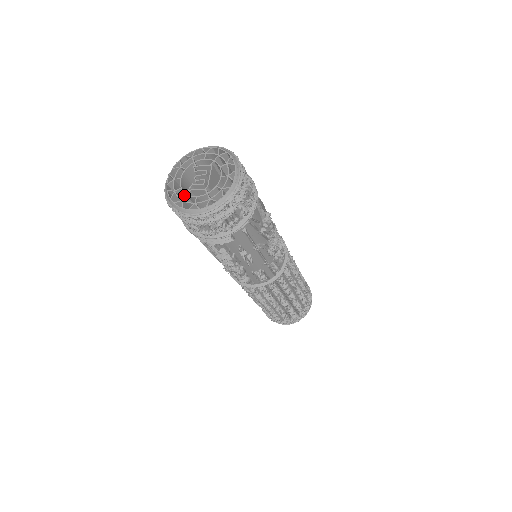
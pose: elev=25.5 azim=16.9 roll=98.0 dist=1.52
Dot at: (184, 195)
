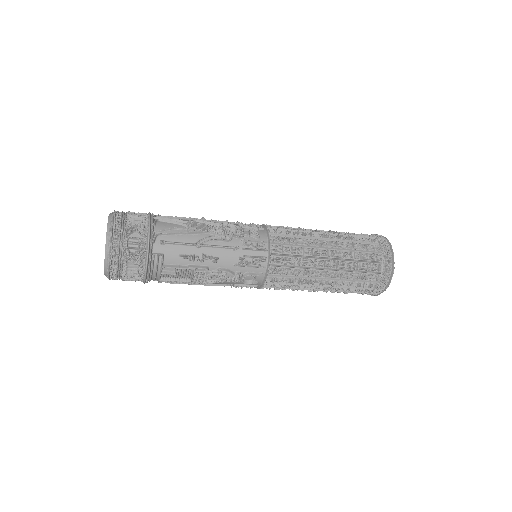
Dot at: occluded
